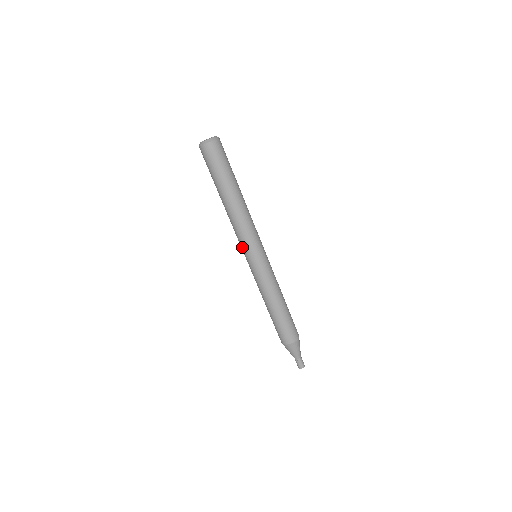
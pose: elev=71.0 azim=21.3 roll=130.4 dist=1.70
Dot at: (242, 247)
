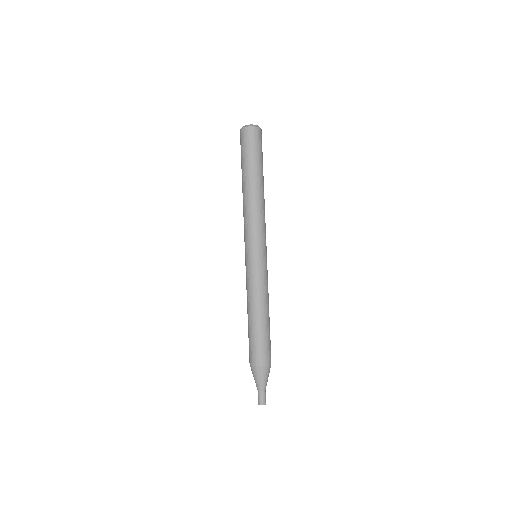
Dot at: (246, 240)
